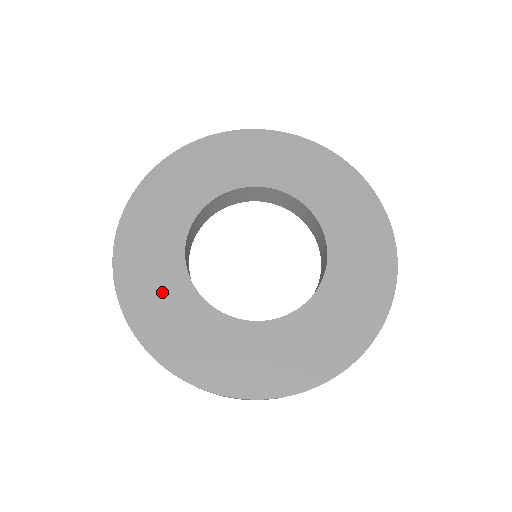
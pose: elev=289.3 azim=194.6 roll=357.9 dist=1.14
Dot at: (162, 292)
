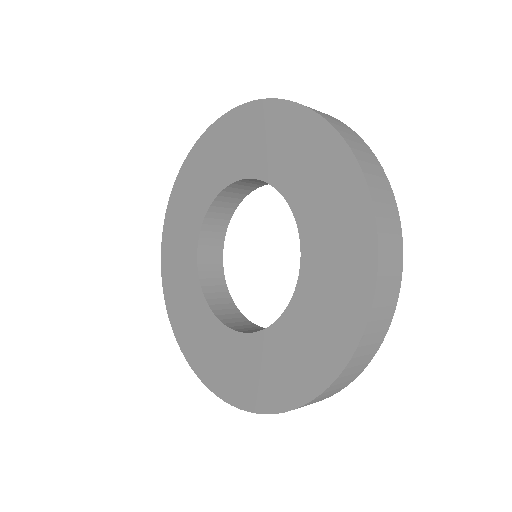
Dot at: (188, 304)
